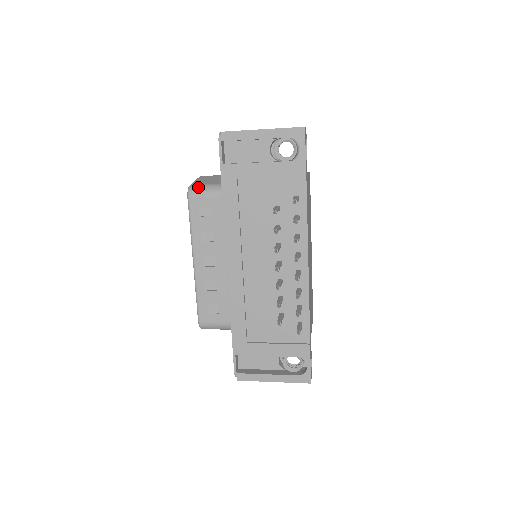
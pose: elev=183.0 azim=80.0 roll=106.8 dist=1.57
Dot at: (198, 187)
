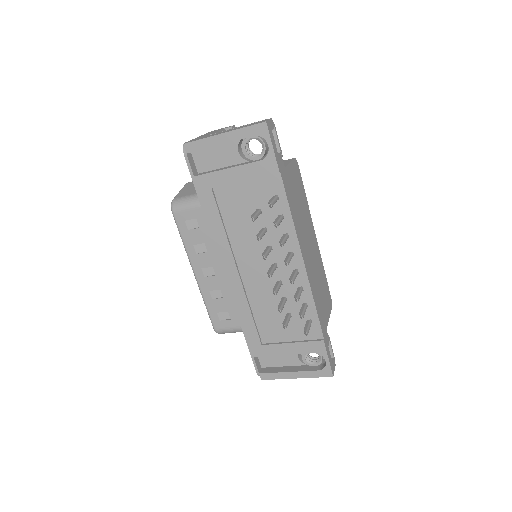
Dot at: (180, 201)
